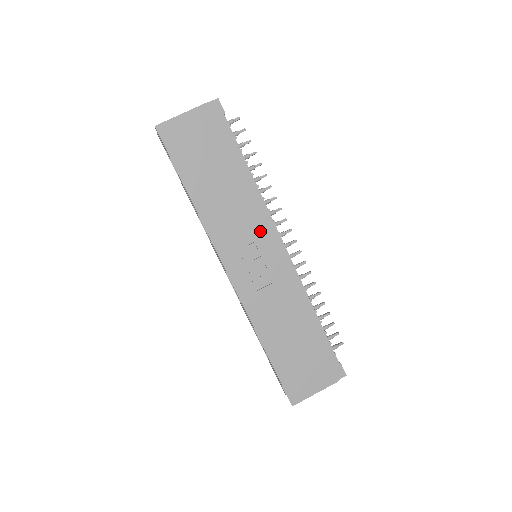
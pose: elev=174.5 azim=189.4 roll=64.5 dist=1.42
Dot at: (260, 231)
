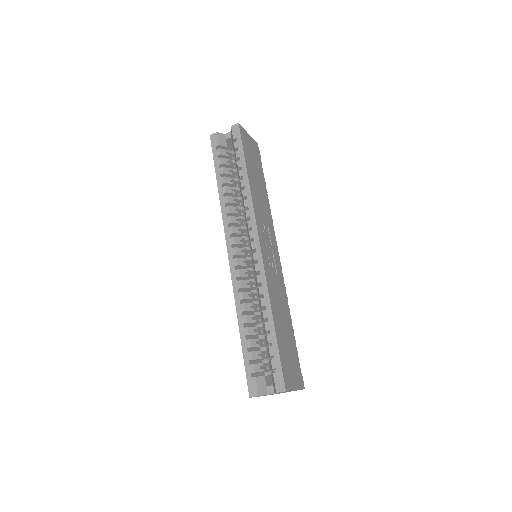
Dot at: (273, 235)
